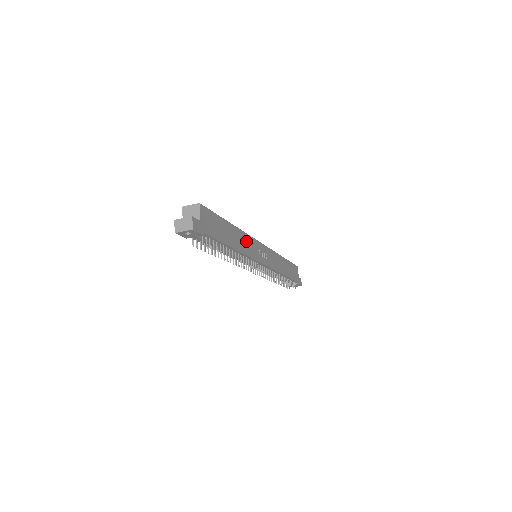
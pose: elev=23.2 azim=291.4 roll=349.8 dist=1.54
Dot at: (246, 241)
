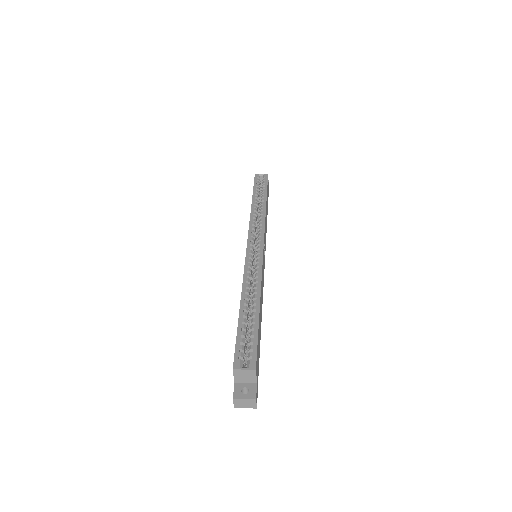
Dot at: (262, 284)
